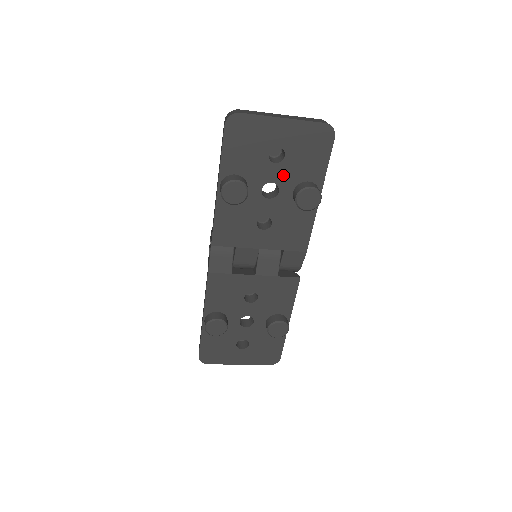
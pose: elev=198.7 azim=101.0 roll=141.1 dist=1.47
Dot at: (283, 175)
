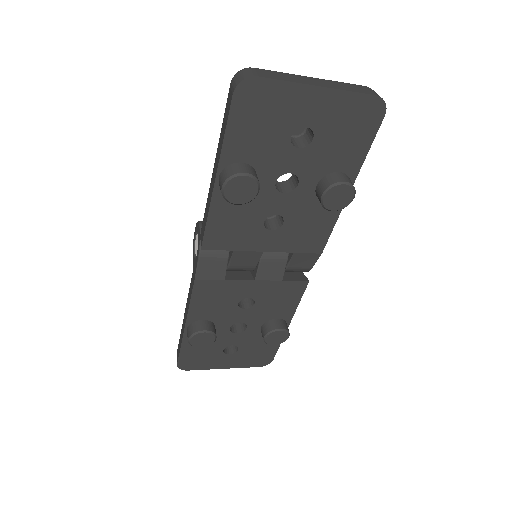
Dot at: (307, 164)
